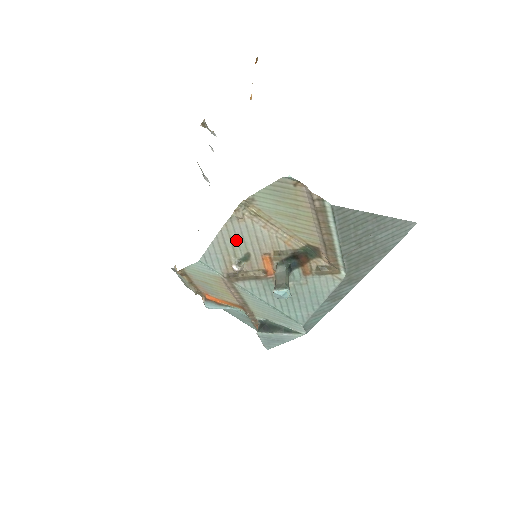
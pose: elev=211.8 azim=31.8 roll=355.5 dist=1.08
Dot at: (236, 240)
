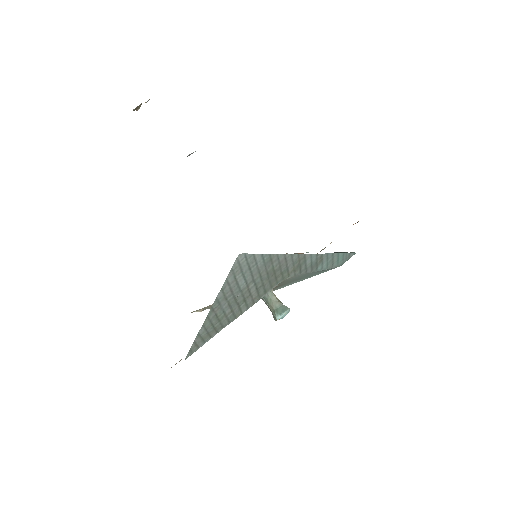
Dot at: occluded
